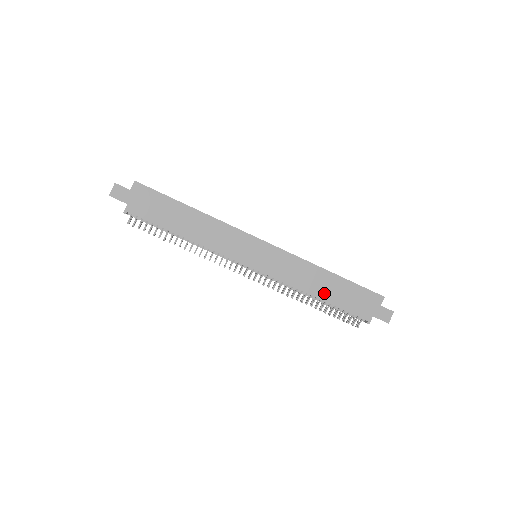
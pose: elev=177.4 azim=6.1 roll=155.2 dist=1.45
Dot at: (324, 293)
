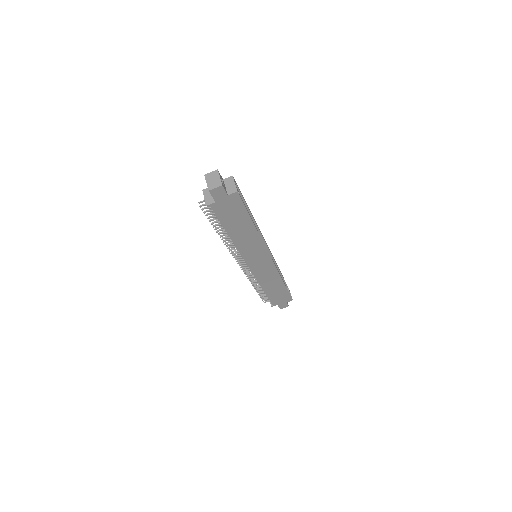
Dot at: (269, 289)
